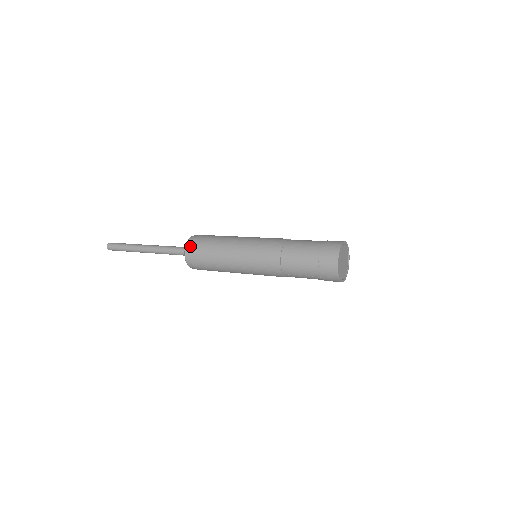
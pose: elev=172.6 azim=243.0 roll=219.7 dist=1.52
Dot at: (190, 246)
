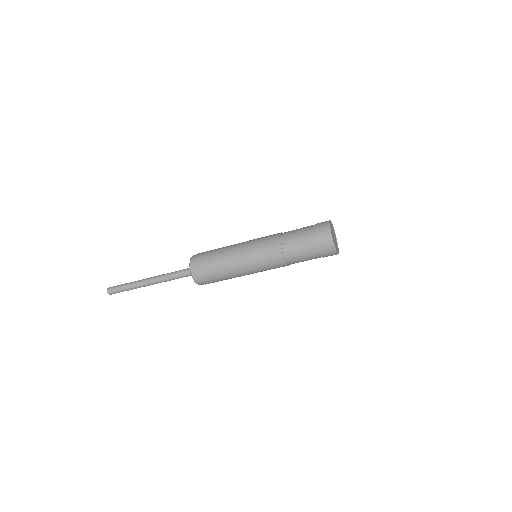
Dot at: occluded
